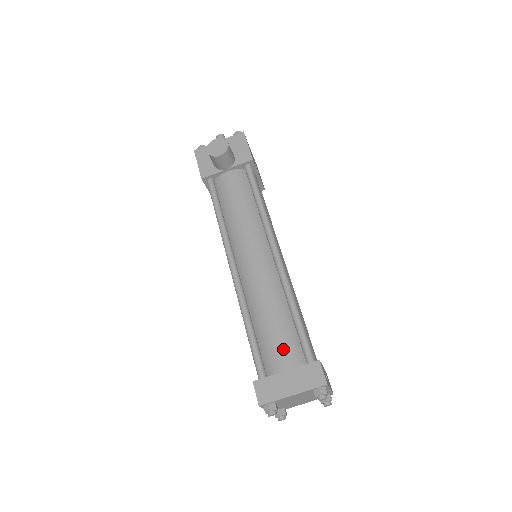
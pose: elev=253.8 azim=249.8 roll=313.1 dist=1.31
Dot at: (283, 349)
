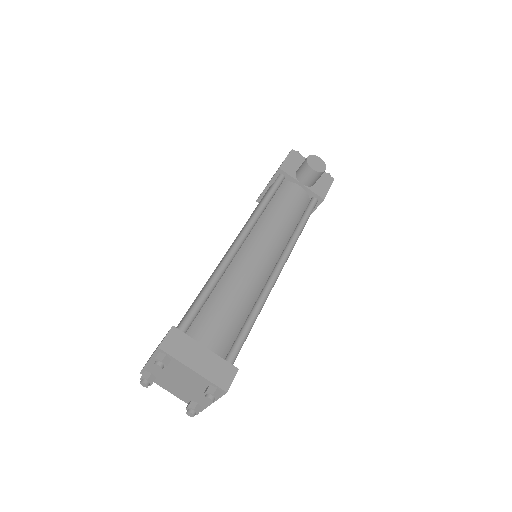
Dot at: (219, 331)
